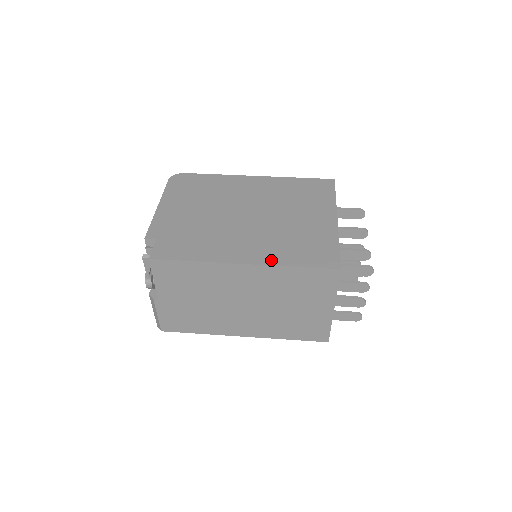
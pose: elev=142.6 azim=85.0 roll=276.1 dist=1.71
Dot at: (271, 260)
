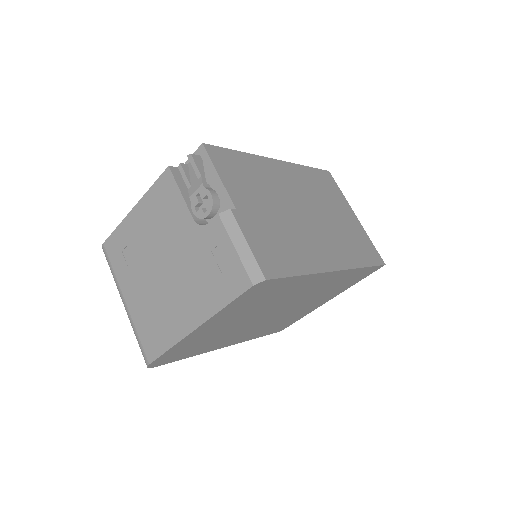
Dot at: occluded
